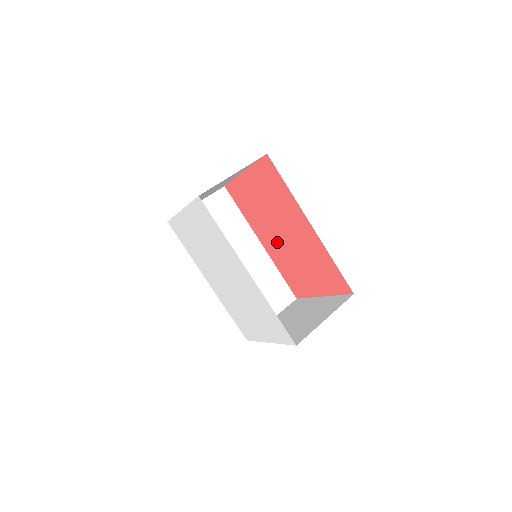
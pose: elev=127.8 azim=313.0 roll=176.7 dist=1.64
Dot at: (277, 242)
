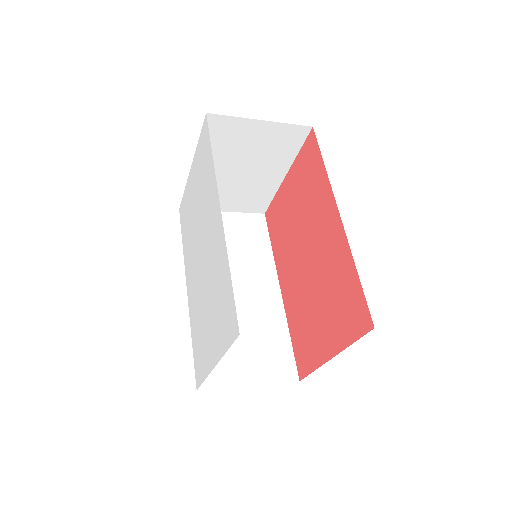
Dot at: (297, 275)
